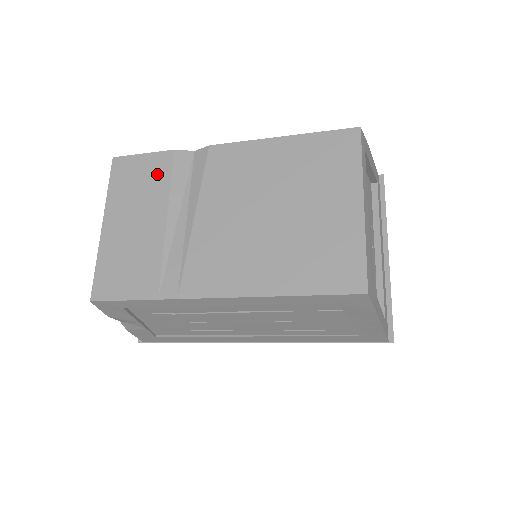
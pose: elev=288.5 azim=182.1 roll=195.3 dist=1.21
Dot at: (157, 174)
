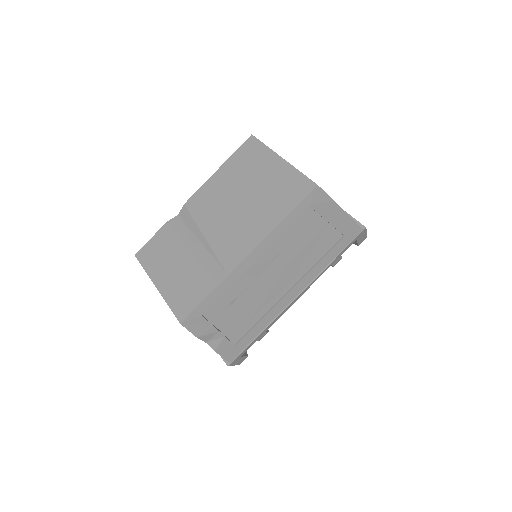
Dot at: (167, 239)
